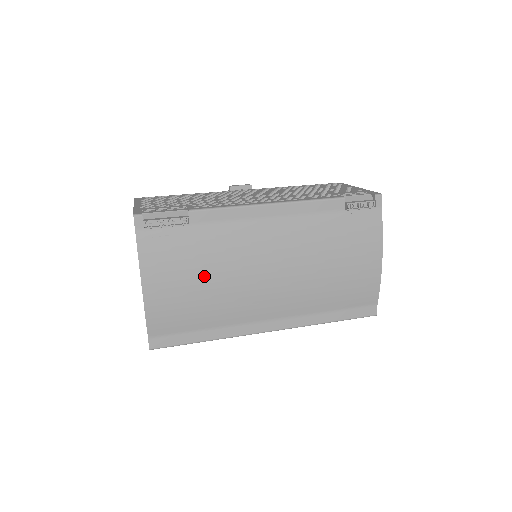
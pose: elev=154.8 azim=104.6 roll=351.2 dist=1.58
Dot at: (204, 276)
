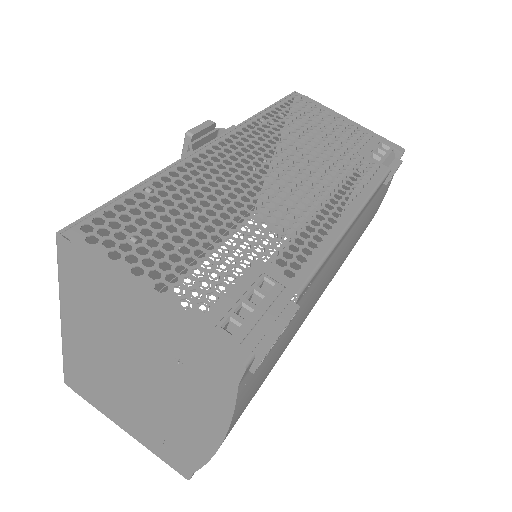
Dot at: occluded
